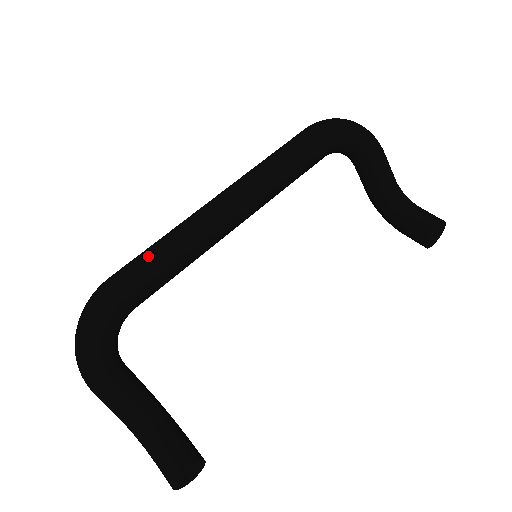
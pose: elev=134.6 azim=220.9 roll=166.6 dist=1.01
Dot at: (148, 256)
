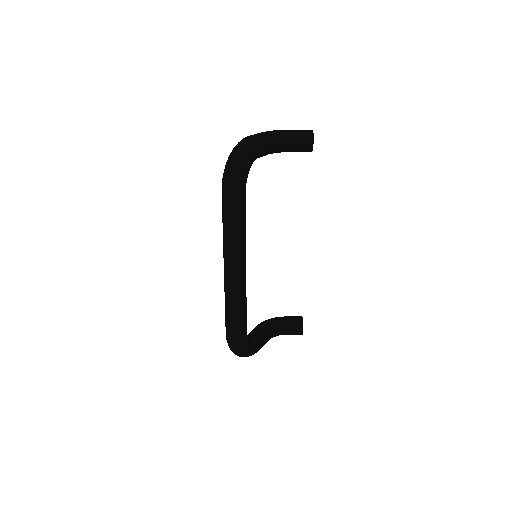
Dot at: (235, 319)
